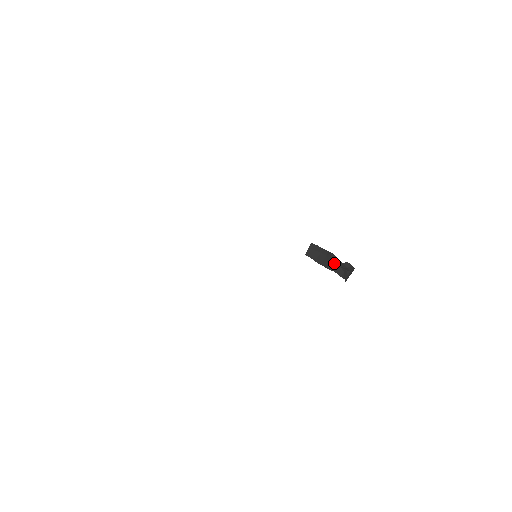
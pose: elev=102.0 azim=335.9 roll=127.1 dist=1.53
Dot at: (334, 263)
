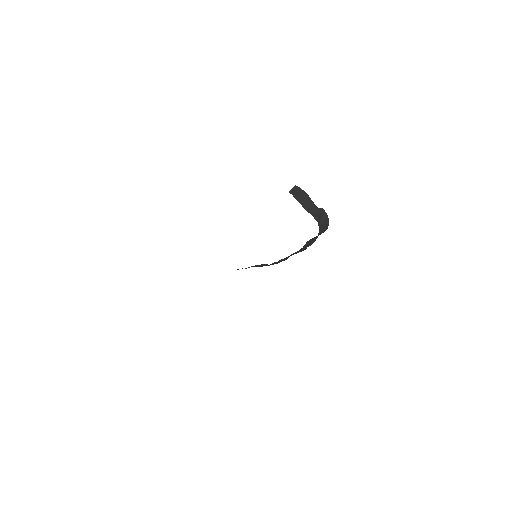
Dot at: (311, 207)
